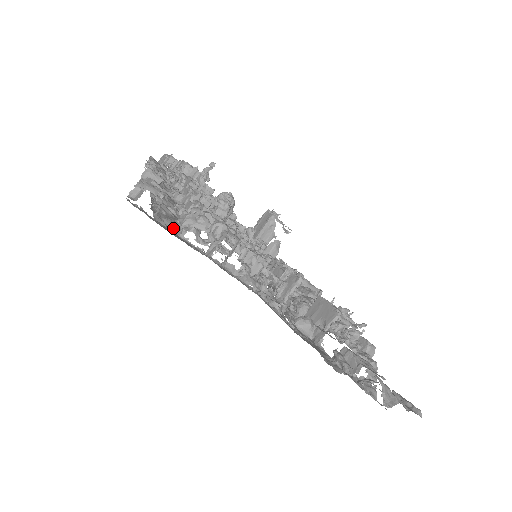
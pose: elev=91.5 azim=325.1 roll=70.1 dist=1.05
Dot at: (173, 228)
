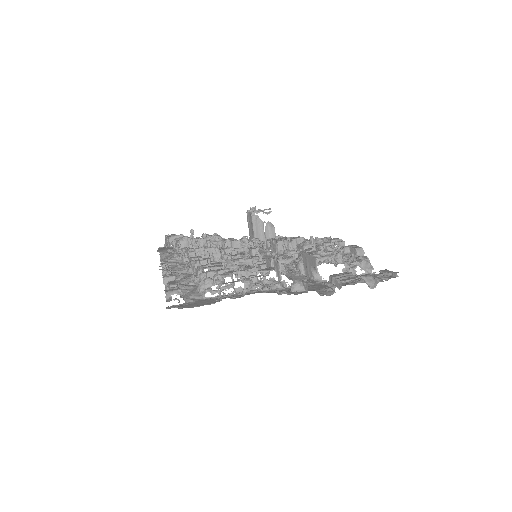
Dot at: (198, 297)
